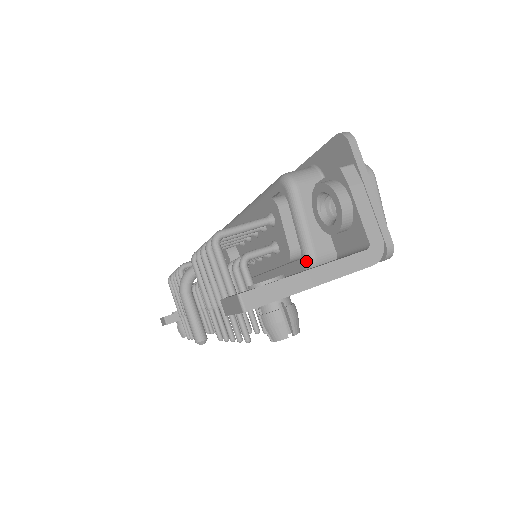
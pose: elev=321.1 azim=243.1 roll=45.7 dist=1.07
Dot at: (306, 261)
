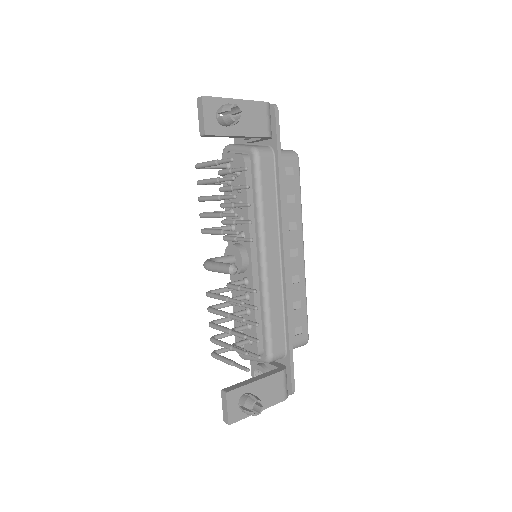
Dot at: (250, 150)
